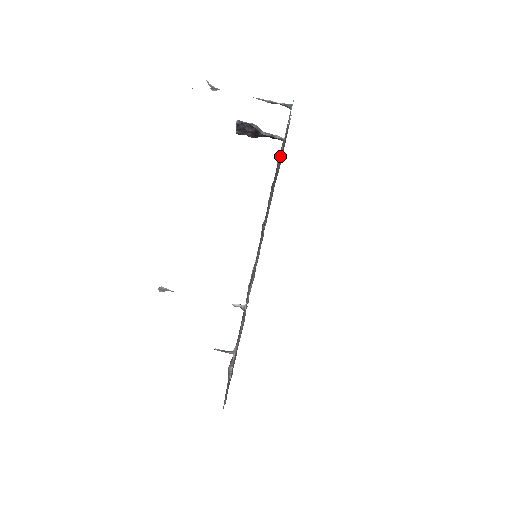
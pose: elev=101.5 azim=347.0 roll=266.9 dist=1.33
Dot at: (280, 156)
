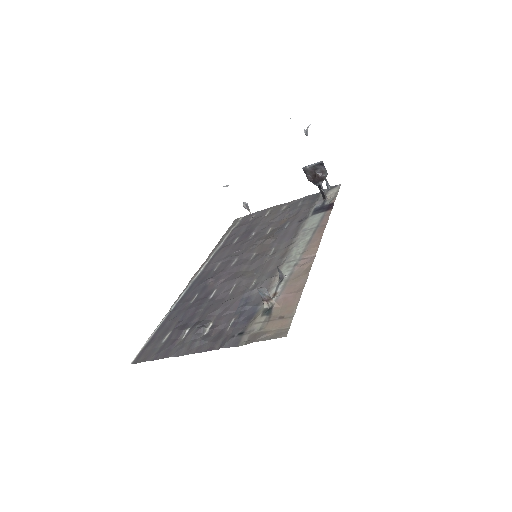
Dot at: (287, 210)
